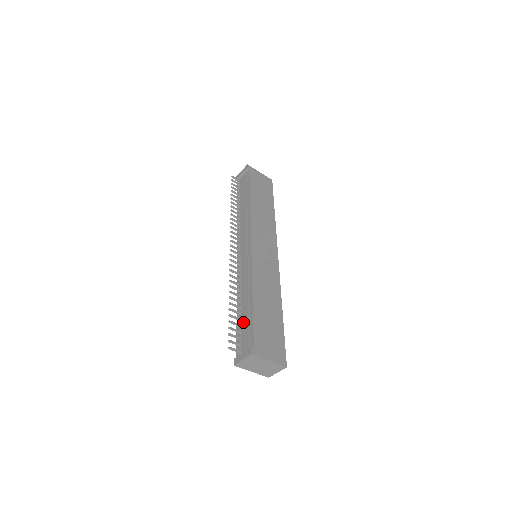
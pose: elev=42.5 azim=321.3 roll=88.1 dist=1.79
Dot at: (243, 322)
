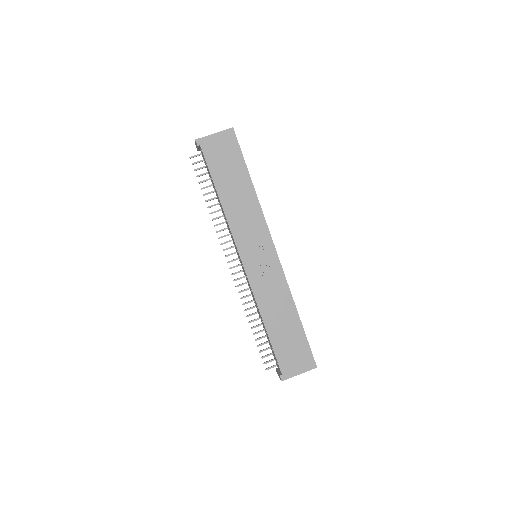
Dot at: (269, 342)
